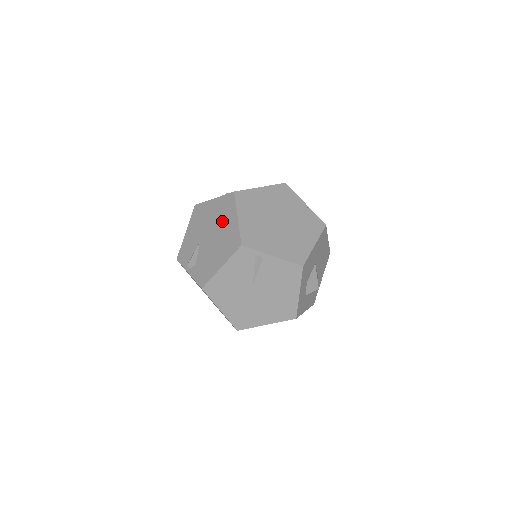
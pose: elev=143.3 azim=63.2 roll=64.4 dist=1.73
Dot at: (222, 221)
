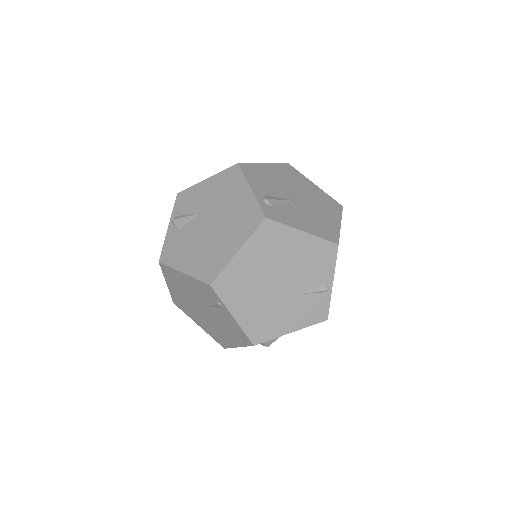
Dot at: (229, 229)
